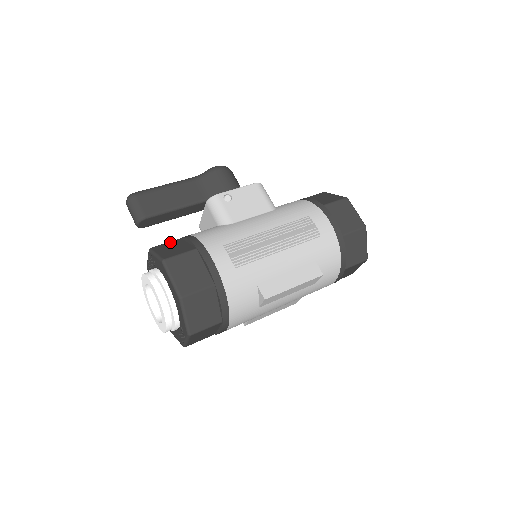
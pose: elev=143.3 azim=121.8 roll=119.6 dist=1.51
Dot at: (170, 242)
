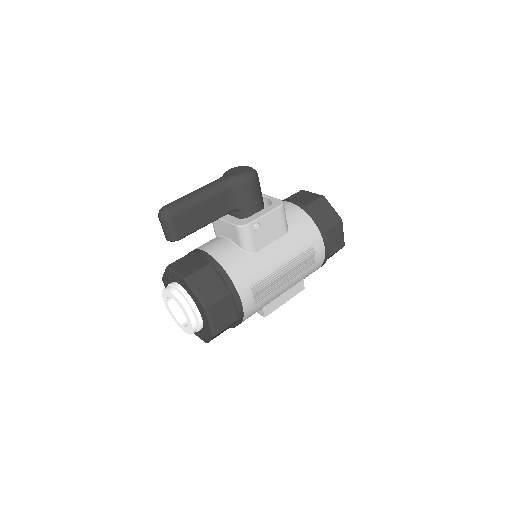
Dot at: (202, 270)
